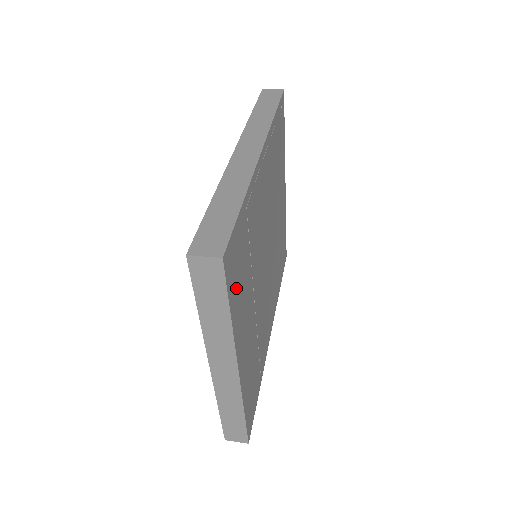
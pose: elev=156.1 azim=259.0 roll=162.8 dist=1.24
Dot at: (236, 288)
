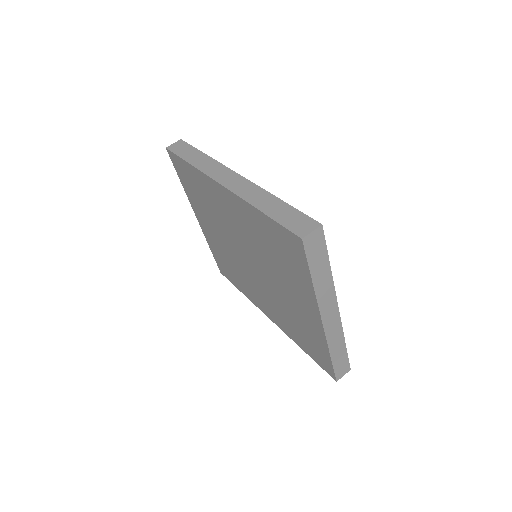
Dot at: occluded
